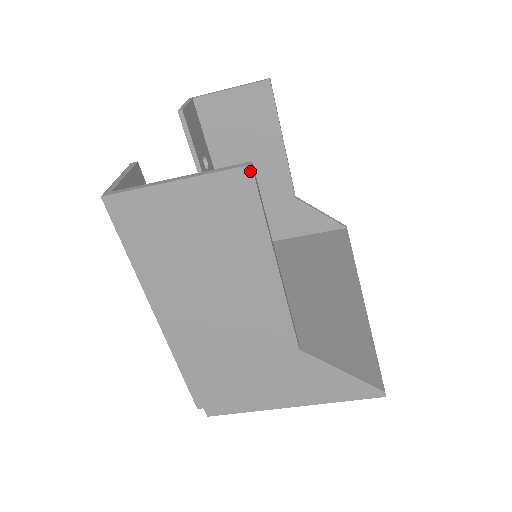
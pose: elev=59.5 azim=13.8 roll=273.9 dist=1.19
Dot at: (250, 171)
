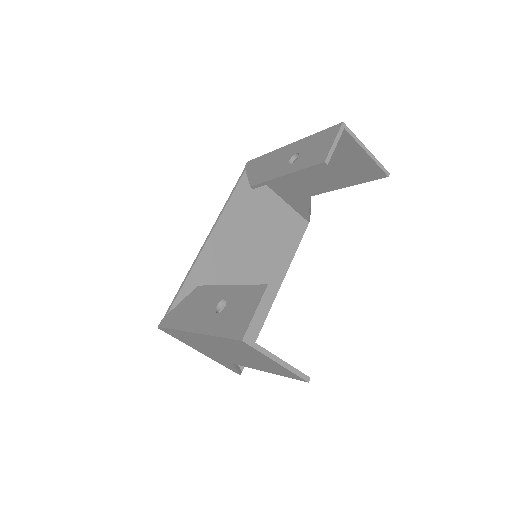
Dot at: (305, 381)
